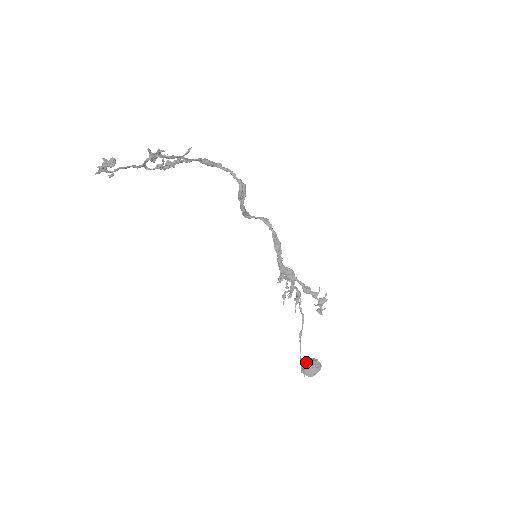
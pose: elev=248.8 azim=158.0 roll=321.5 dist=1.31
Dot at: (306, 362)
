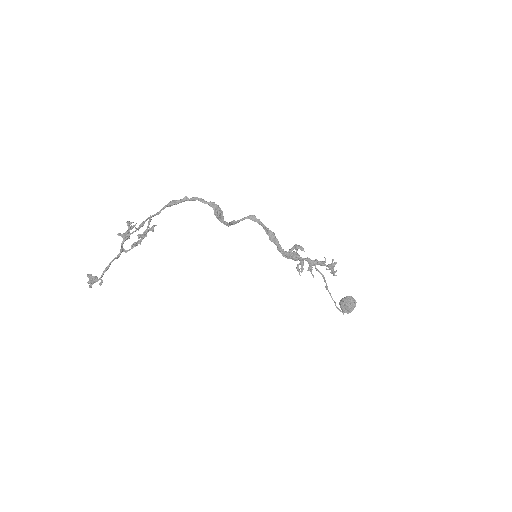
Dot at: (342, 302)
